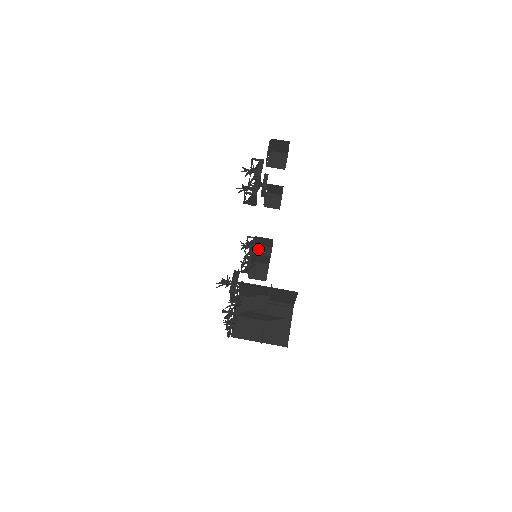
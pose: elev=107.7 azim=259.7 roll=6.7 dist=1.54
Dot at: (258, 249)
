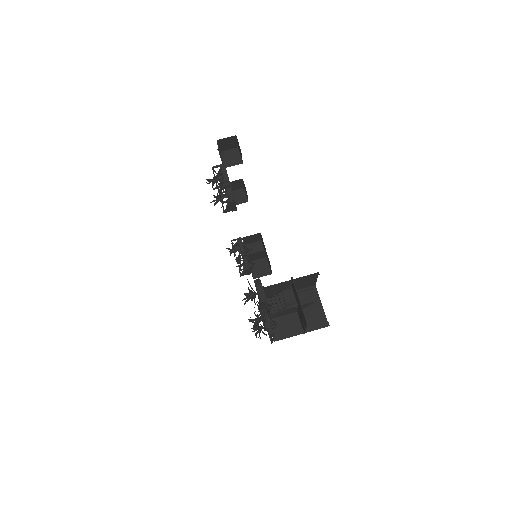
Dot at: (249, 248)
